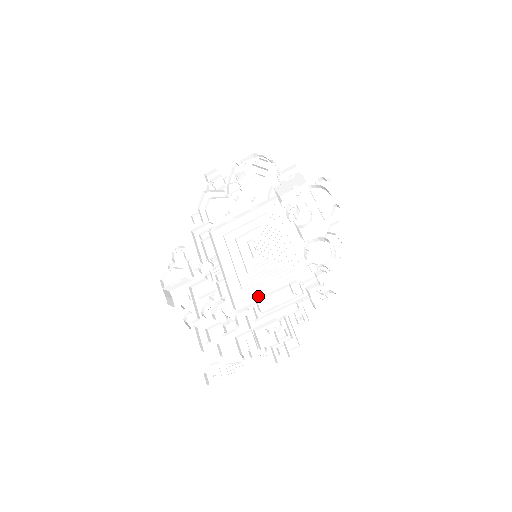
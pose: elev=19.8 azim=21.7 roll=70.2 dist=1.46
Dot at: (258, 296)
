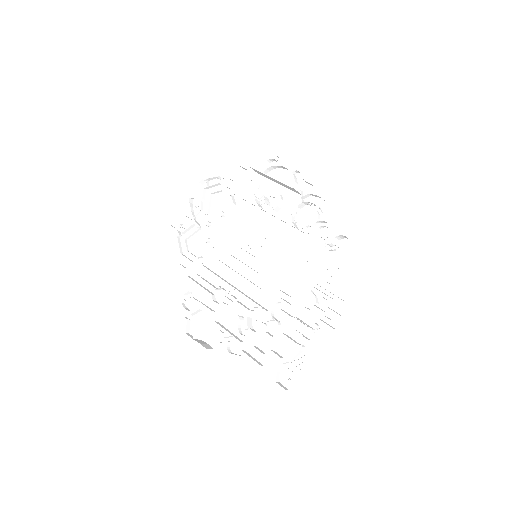
Dot at: (280, 286)
